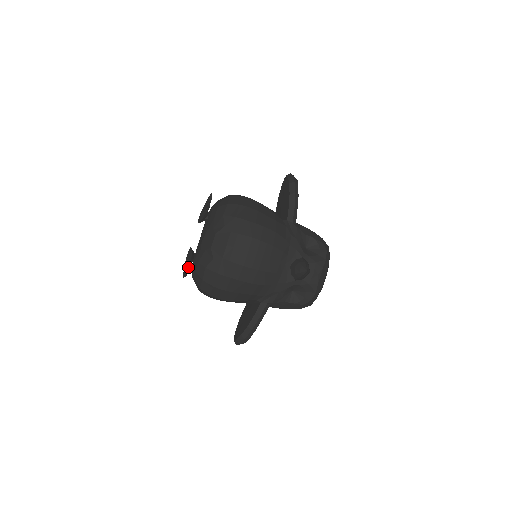
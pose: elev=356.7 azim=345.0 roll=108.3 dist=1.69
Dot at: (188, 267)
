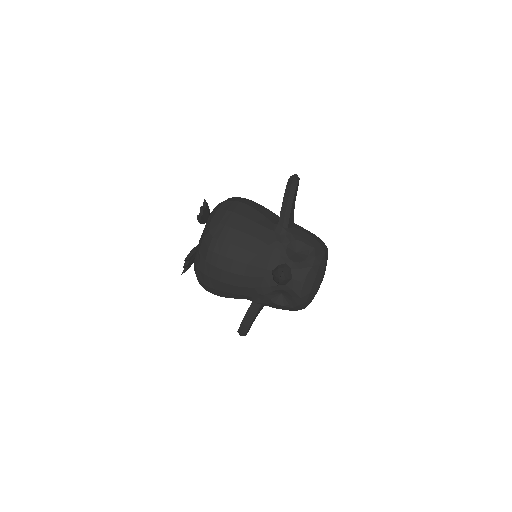
Dot at: (184, 265)
